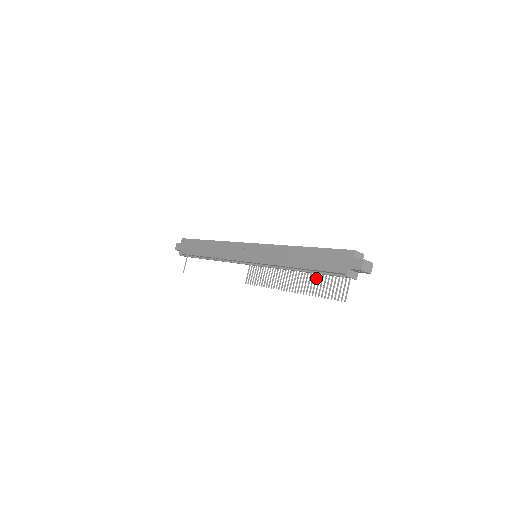
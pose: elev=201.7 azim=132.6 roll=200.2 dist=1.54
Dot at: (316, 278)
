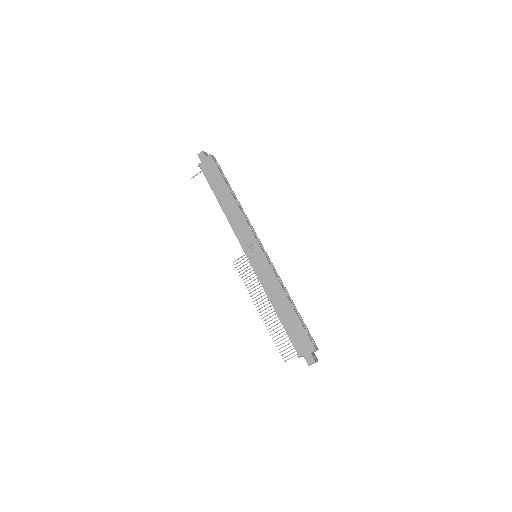
Dot at: occluded
